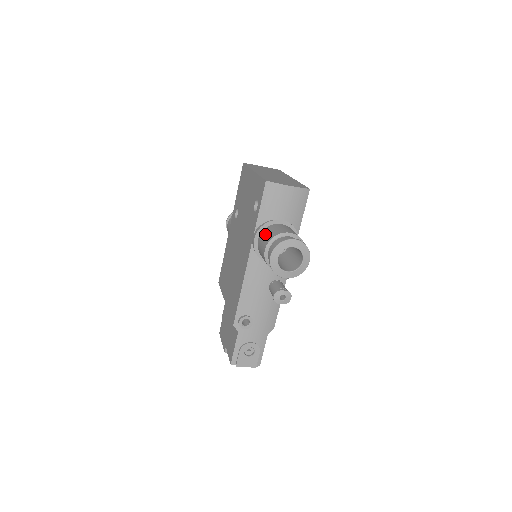
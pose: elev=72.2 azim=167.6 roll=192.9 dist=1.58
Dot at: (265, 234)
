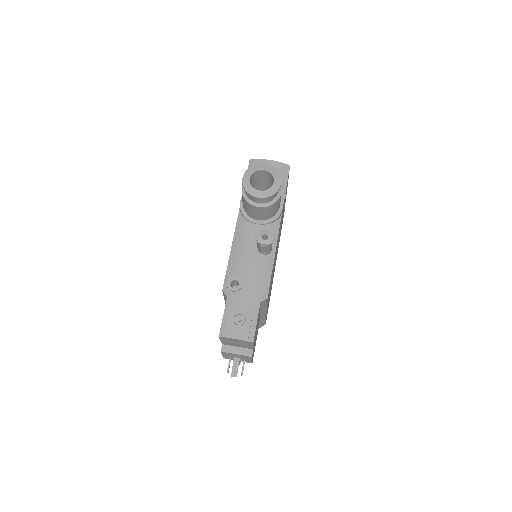
Dot at: occluded
